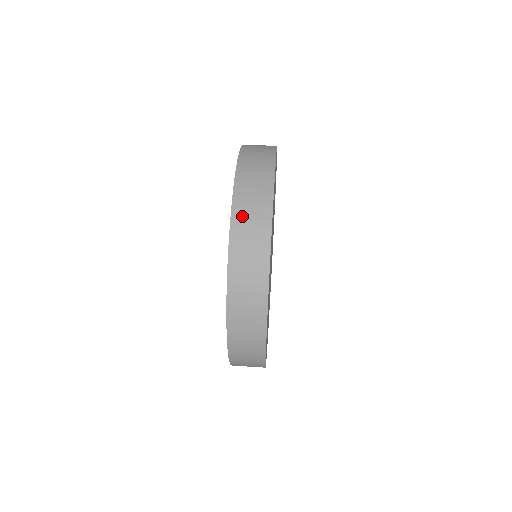
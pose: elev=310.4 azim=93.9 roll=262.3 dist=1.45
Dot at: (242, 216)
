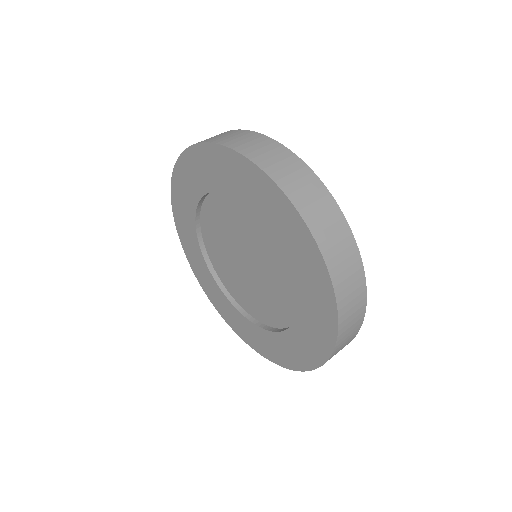
Dot at: occluded
